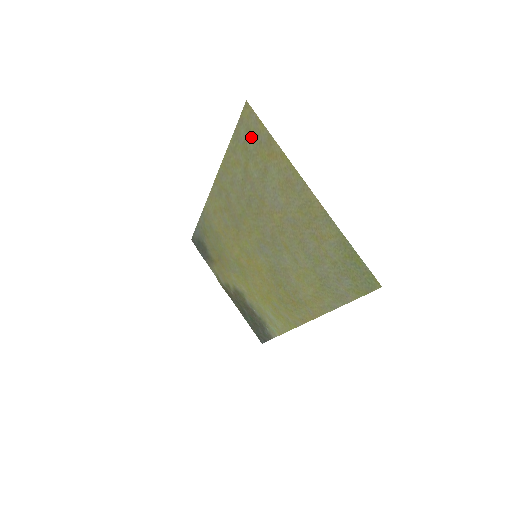
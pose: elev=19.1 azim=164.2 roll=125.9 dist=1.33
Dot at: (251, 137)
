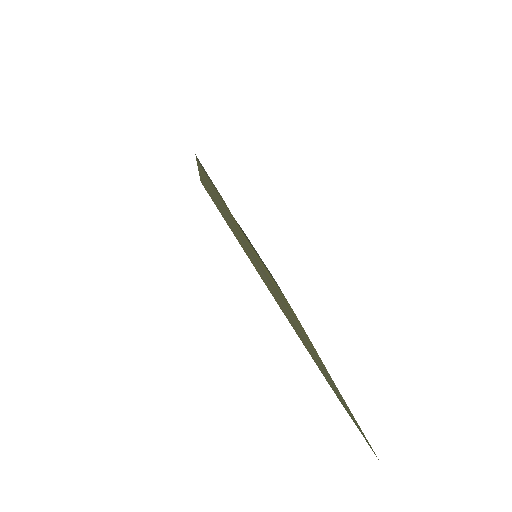
Dot at: (220, 209)
